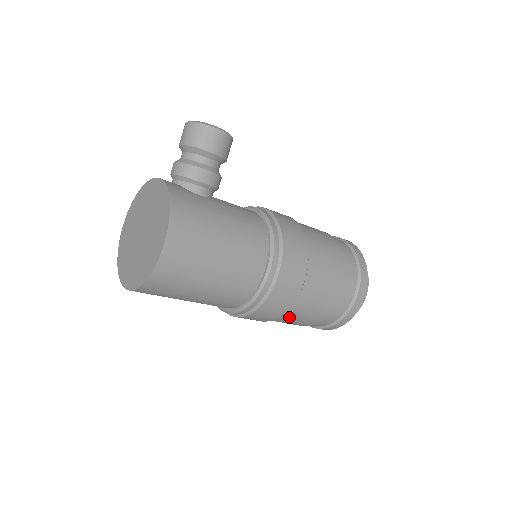
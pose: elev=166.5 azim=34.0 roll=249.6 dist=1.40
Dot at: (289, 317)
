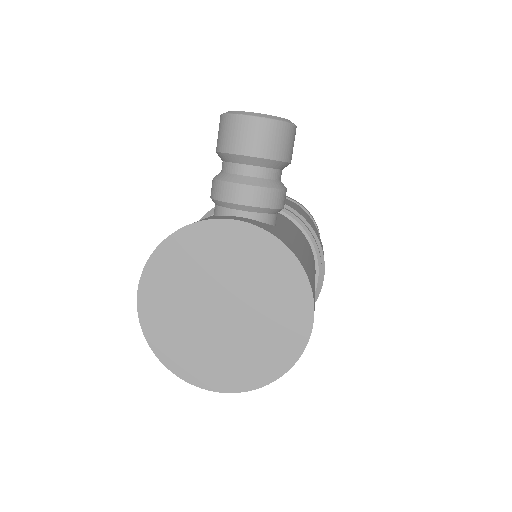
Dot at: occluded
